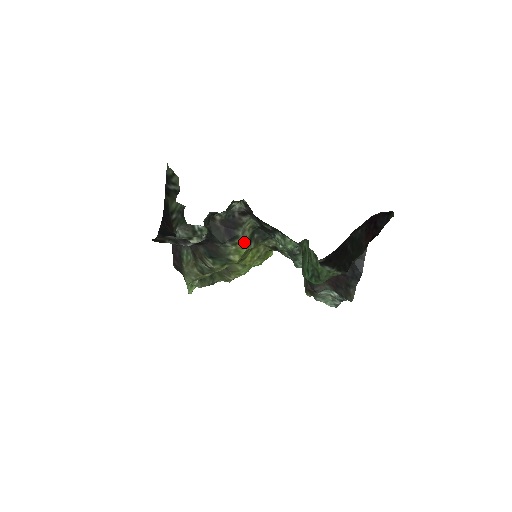
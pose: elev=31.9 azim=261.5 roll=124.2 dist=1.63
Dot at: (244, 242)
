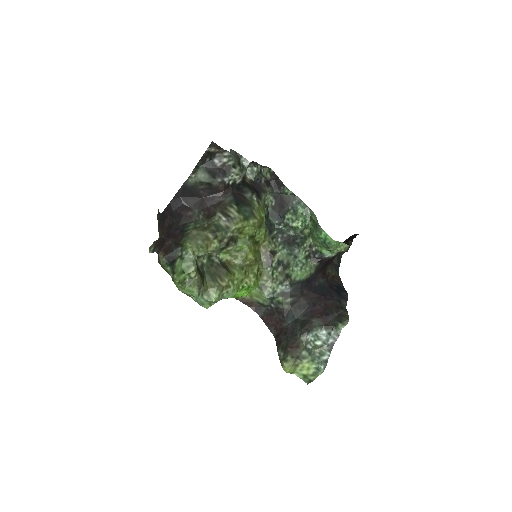
Dot at: (263, 209)
